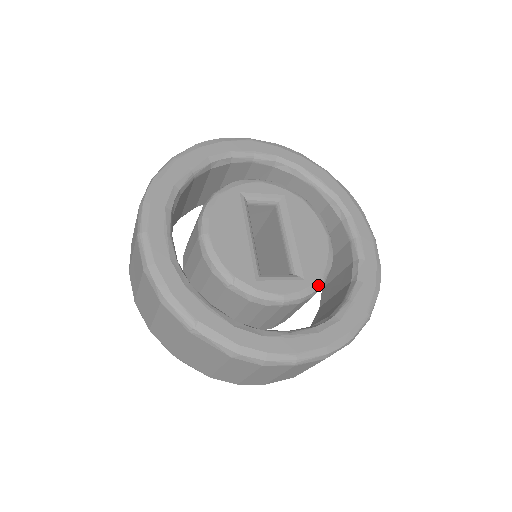
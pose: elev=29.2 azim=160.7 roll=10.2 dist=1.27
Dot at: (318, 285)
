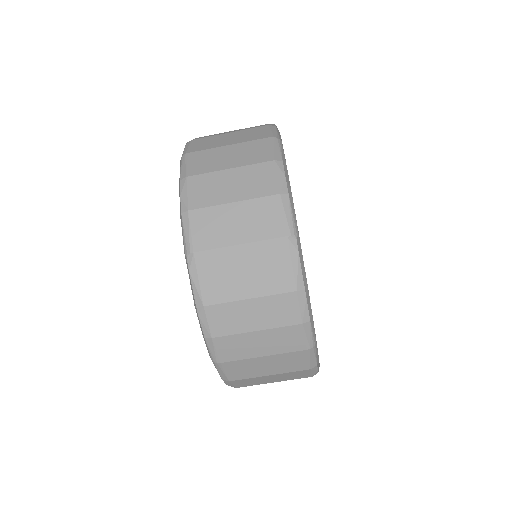
Dot at: occluded
